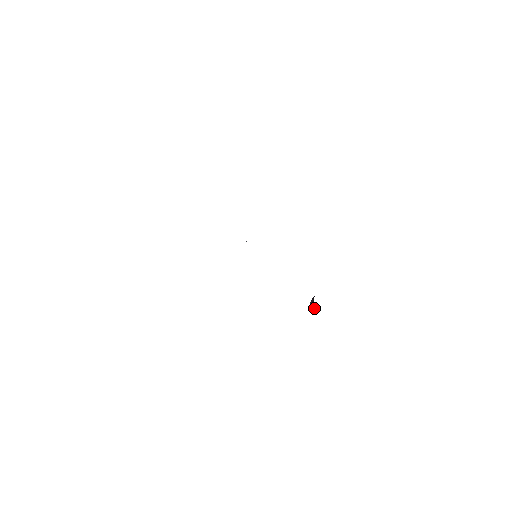
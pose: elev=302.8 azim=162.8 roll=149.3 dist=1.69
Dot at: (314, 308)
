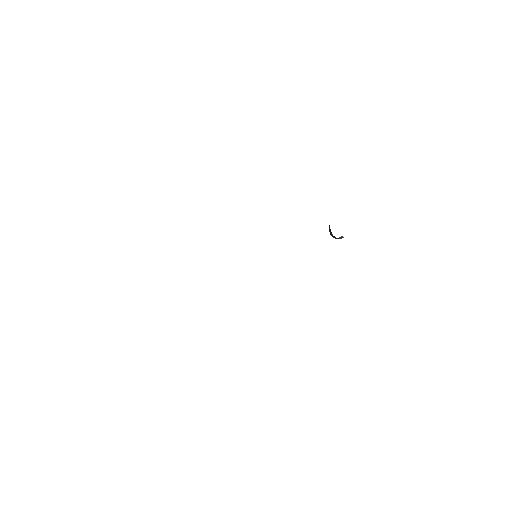
Dot at: (338, 238)
